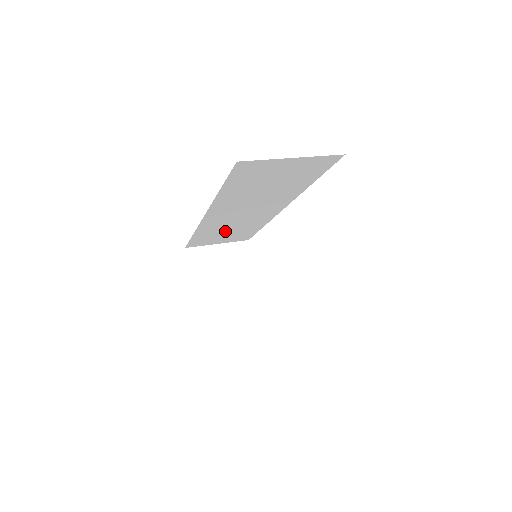
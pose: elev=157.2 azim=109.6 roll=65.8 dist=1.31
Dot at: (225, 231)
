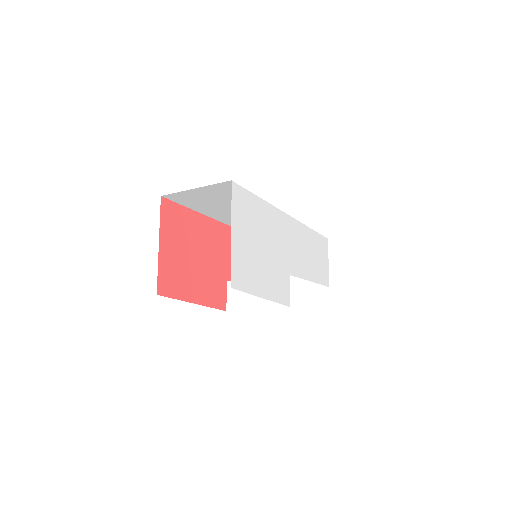
Dot at: occluded
